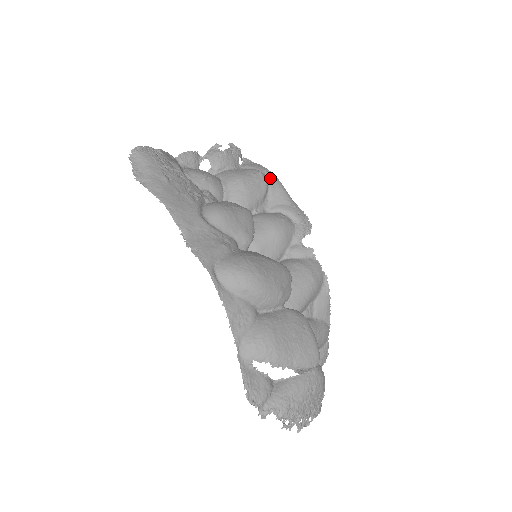
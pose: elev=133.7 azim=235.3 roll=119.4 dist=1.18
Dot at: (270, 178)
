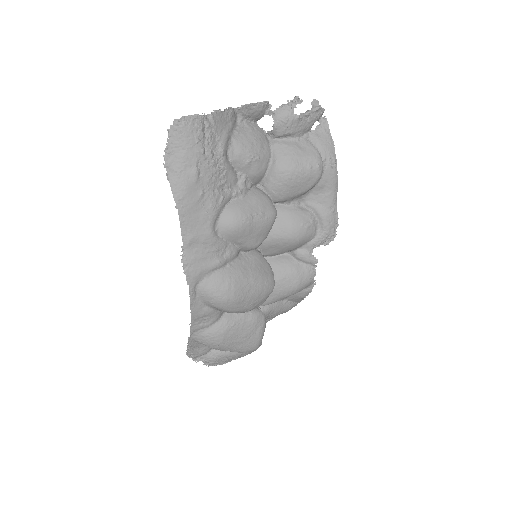
Dot at: (328, 171)
